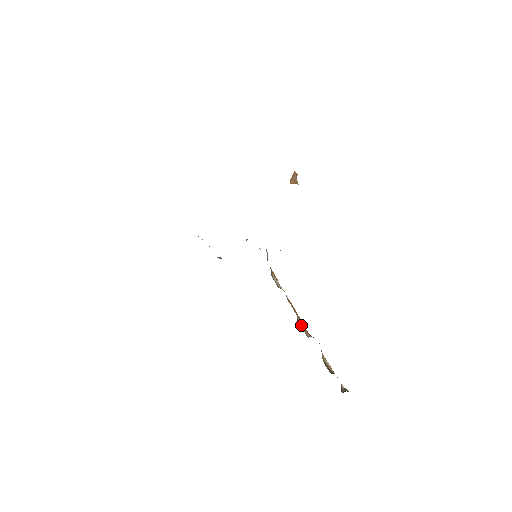
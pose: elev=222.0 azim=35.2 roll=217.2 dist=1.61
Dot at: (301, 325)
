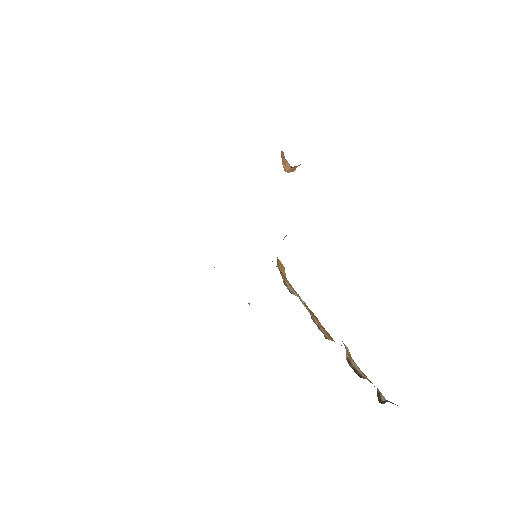
Dot at: (320, 328)
